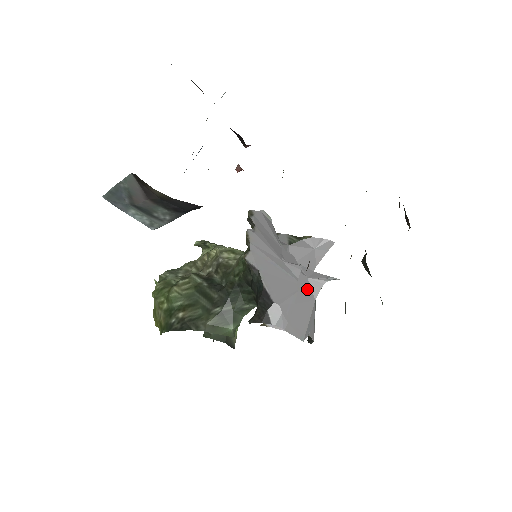
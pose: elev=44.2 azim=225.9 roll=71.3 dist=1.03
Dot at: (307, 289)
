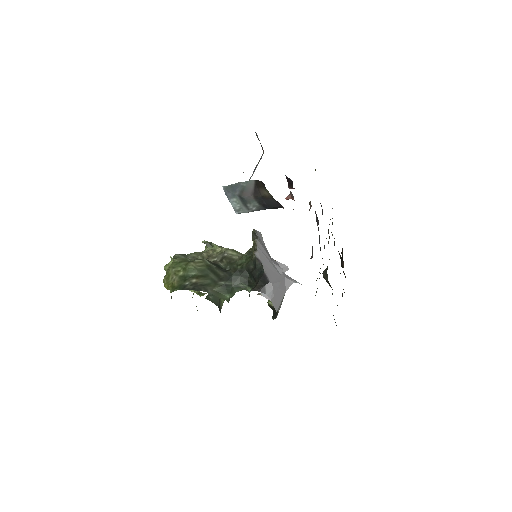
Dot at: (284, 283)
